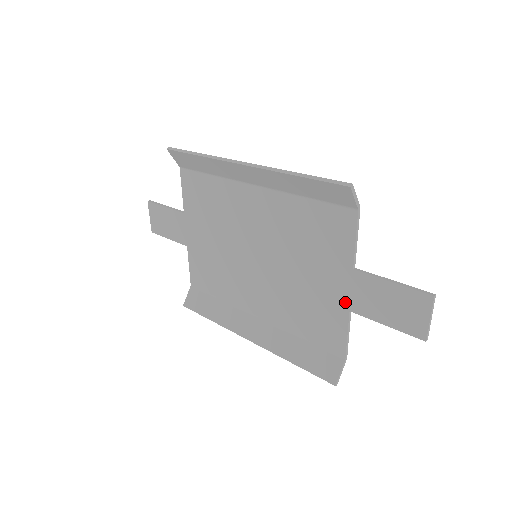
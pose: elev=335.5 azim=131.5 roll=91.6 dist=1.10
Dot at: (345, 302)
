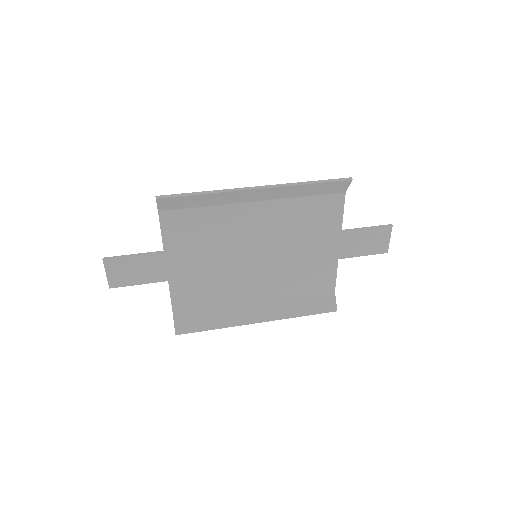
Dot at: (335, 255)
